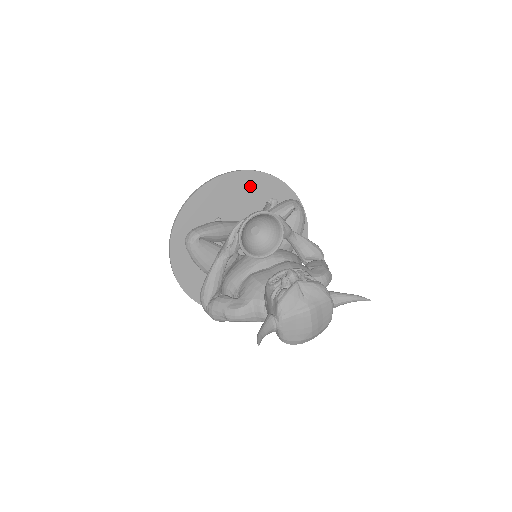
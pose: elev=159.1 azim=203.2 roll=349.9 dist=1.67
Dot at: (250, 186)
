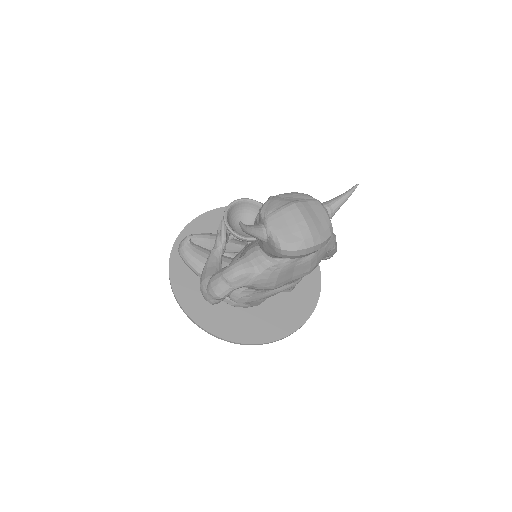
Dot at: occluded
